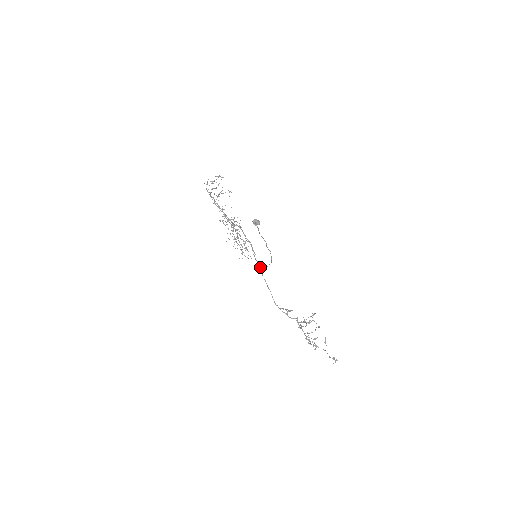
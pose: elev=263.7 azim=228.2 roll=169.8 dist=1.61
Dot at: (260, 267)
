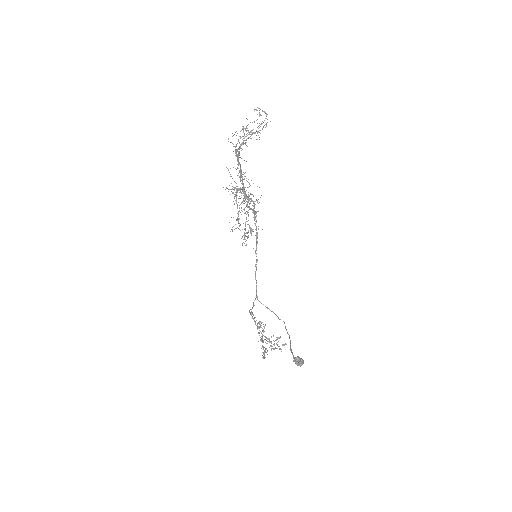
Dot at: occluded
